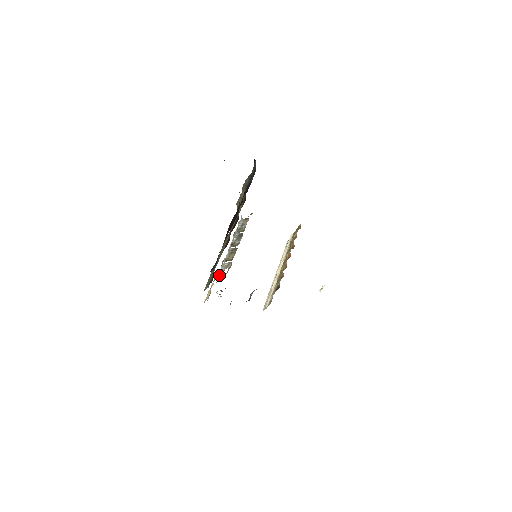
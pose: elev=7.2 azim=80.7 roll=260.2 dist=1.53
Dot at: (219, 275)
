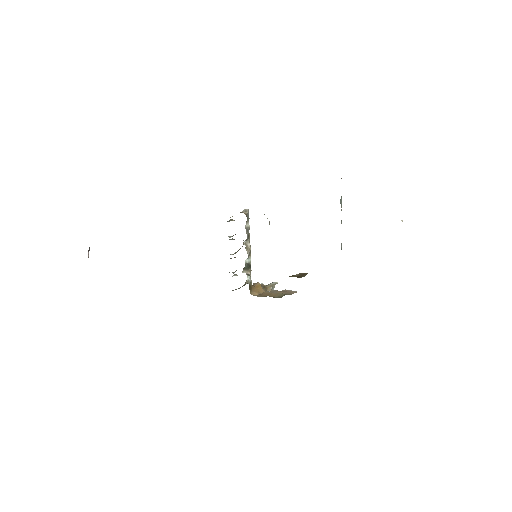
Dot at: occluded
